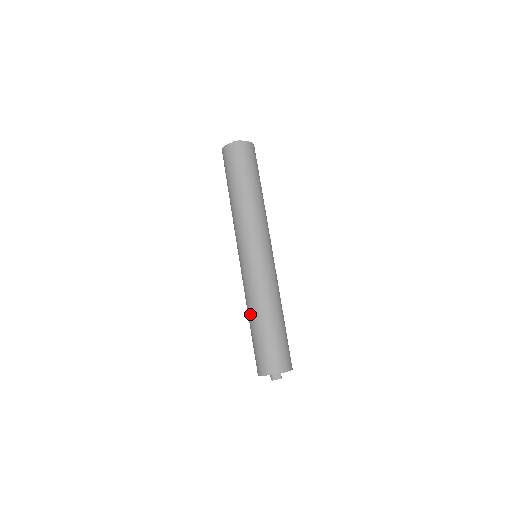
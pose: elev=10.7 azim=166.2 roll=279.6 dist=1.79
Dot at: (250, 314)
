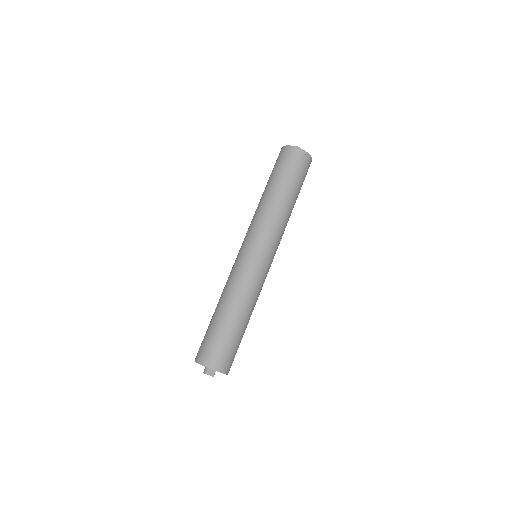
Dot at: (222, 303)
